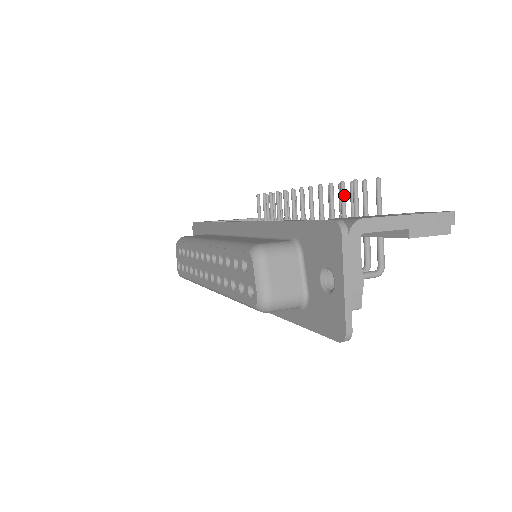
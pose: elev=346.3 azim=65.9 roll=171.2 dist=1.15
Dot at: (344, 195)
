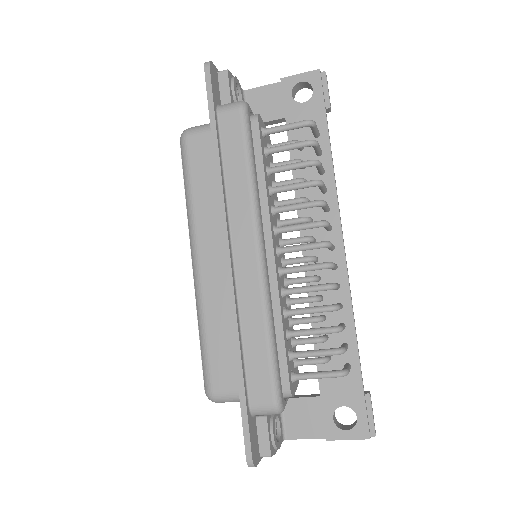
Dot at: occluded
